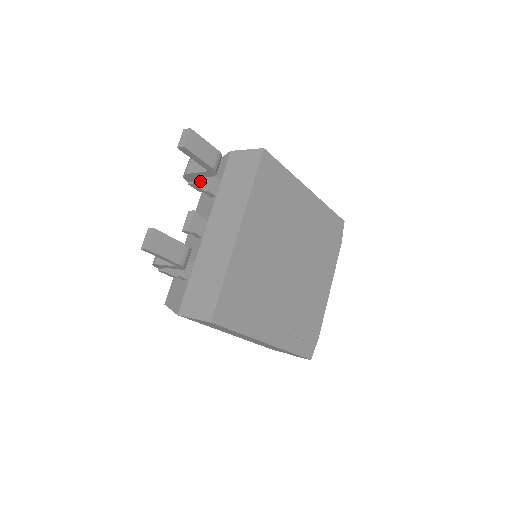
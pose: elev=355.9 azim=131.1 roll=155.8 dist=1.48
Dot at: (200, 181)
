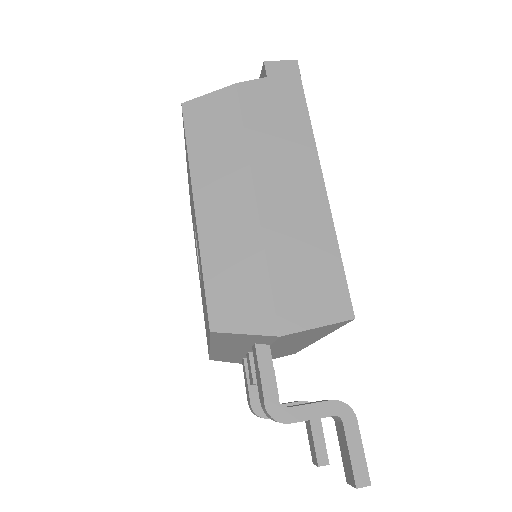
Dot at: occluded
